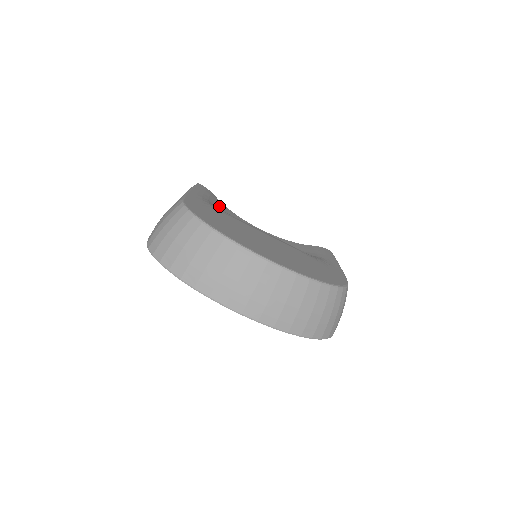
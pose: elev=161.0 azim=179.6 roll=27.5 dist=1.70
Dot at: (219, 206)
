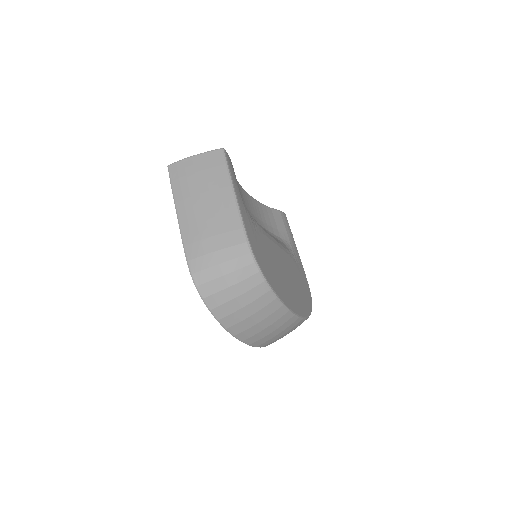
Dot at: occluded
